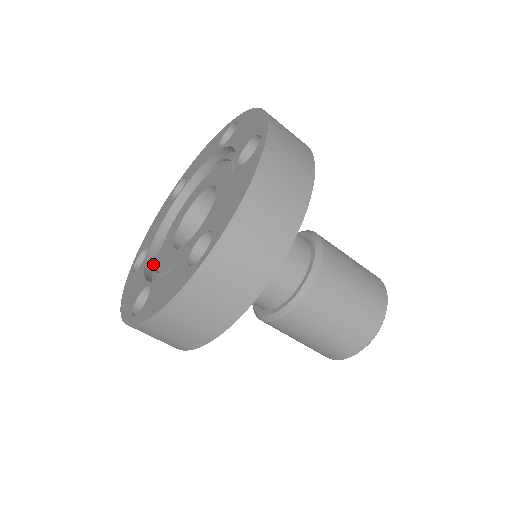
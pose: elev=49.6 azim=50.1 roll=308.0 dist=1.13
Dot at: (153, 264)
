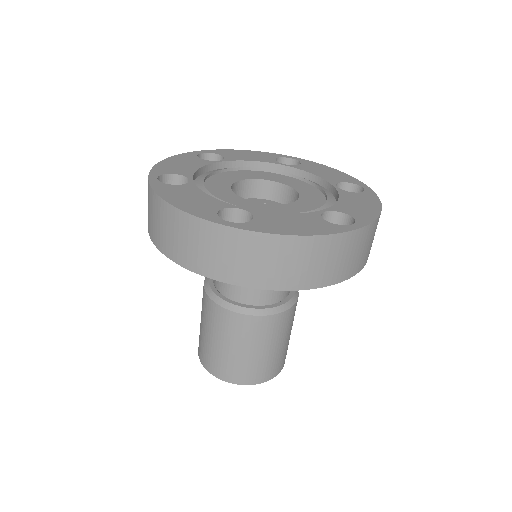
Dot at: occluded
